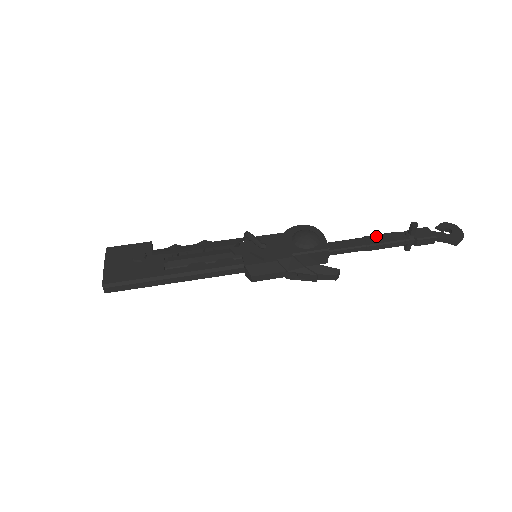
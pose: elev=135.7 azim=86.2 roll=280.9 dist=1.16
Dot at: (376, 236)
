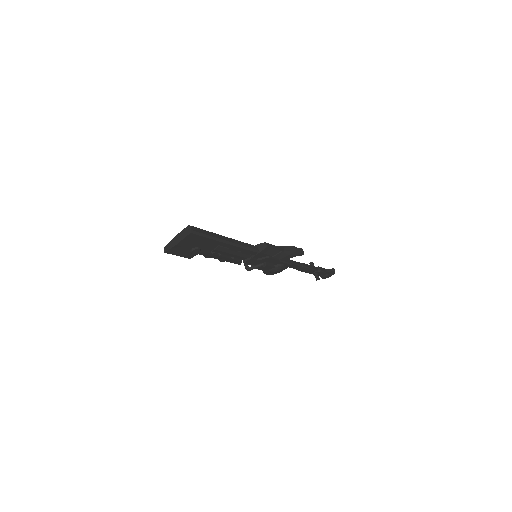
Dot at: occluded
